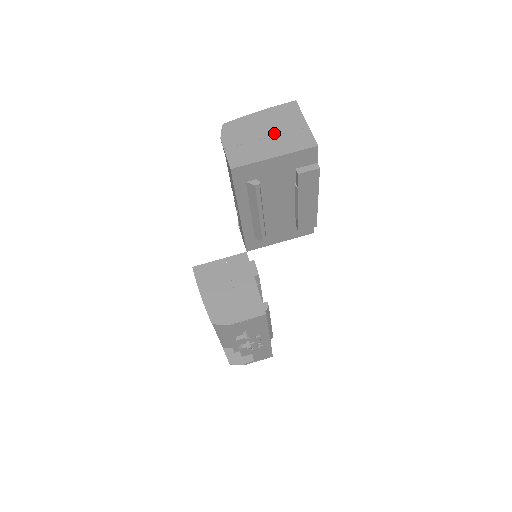
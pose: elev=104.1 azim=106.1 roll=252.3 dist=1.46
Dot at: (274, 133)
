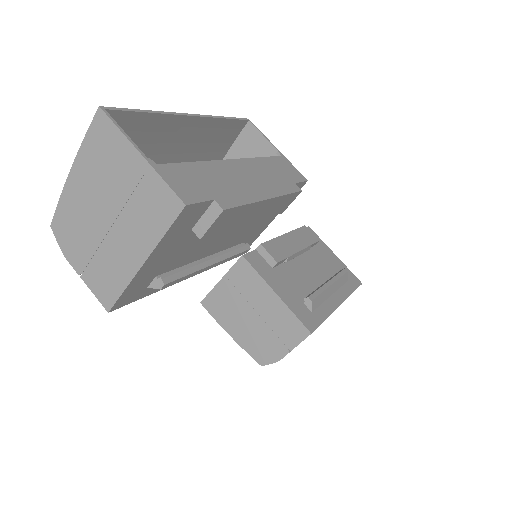
Dot at: (114, 210)
